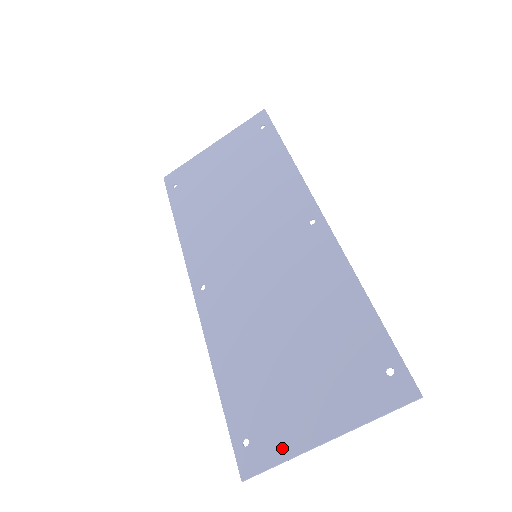
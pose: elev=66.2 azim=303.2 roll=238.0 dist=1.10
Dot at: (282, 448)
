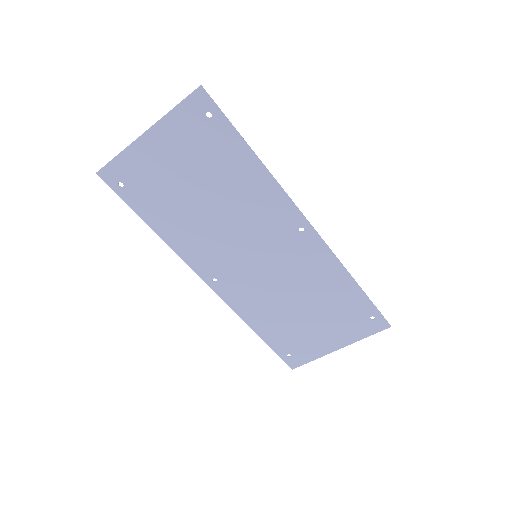
Dot at: (313, 355)
